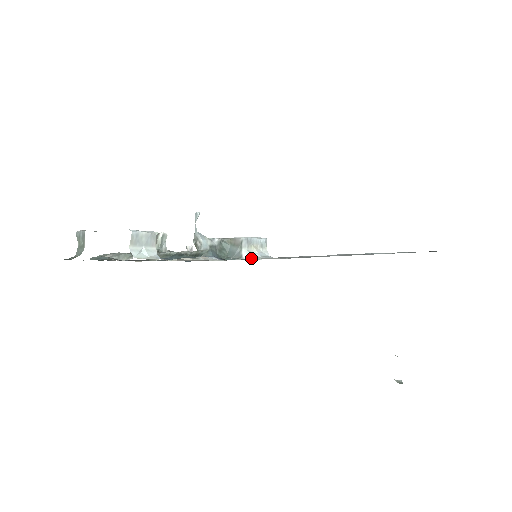
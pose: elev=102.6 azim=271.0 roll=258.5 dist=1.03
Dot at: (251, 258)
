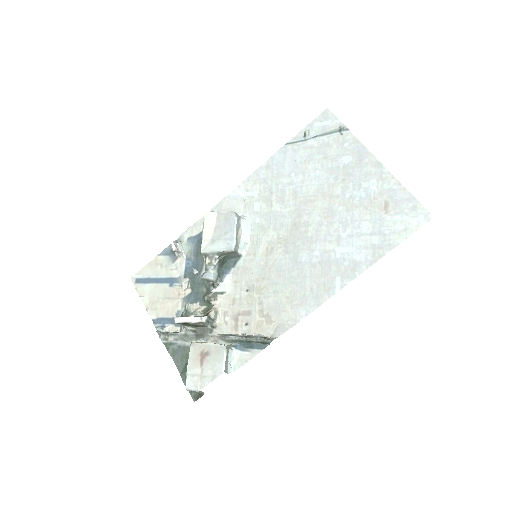
Dot at: (245, 247)
